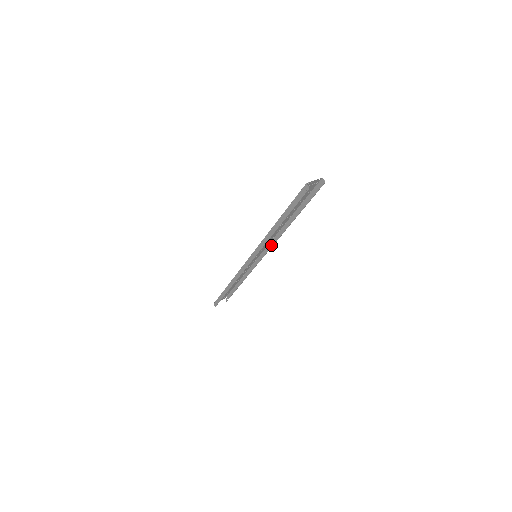
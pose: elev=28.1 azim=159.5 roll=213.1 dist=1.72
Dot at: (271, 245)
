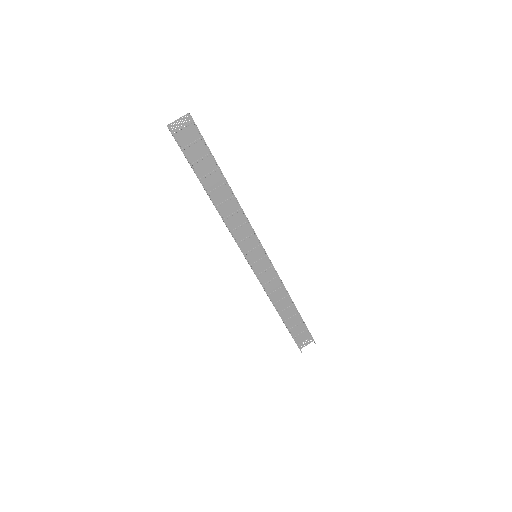
Dot at: (255, 234)
